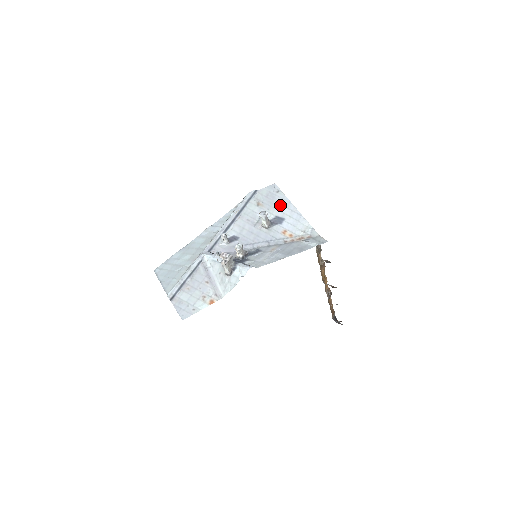
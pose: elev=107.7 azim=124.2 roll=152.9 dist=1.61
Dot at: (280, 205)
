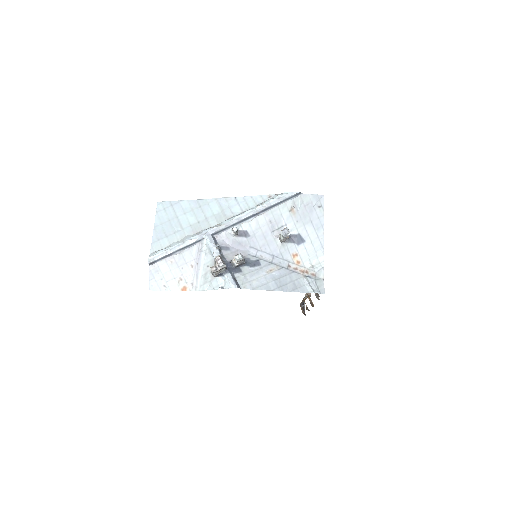
Dot at: (311, 224)
